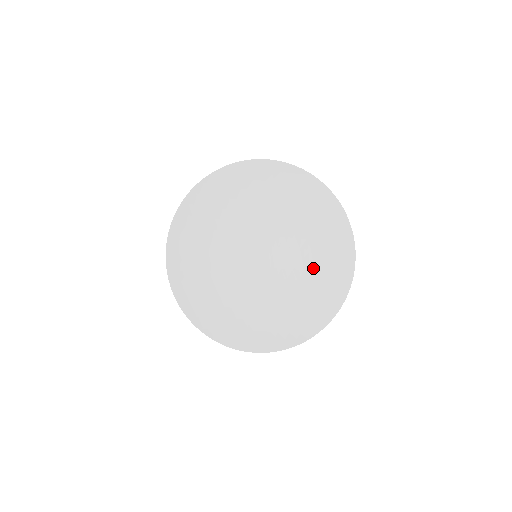
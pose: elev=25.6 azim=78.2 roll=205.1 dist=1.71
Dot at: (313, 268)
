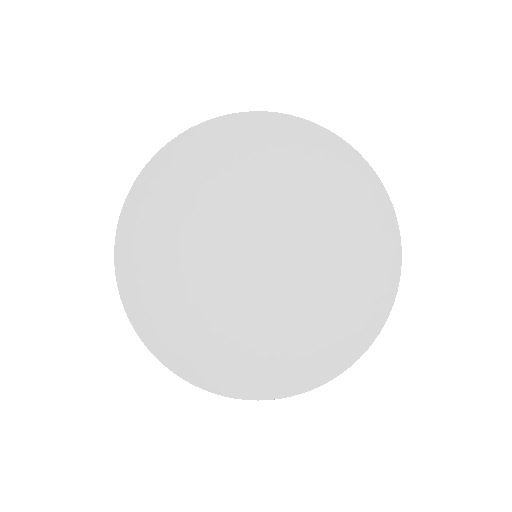
Dot at: (316, 313)
